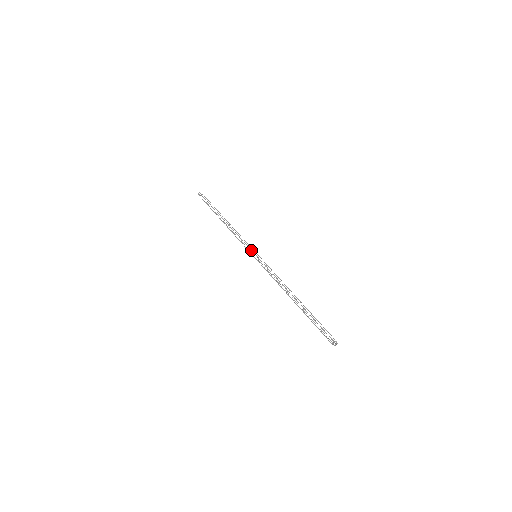
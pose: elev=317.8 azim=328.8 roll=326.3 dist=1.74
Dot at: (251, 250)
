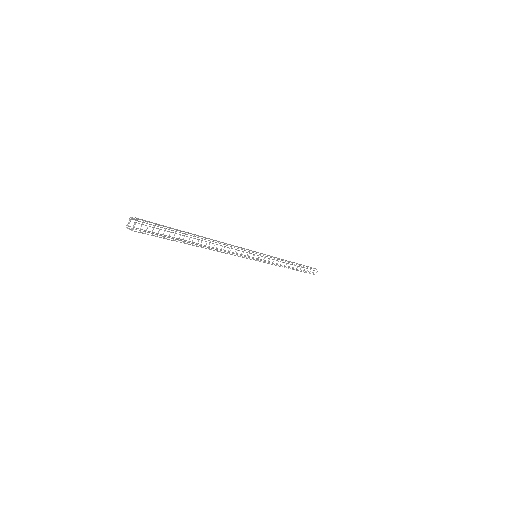
Dot at: occluded
